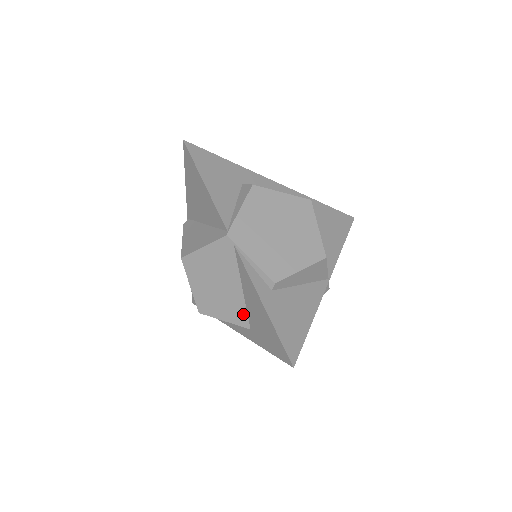
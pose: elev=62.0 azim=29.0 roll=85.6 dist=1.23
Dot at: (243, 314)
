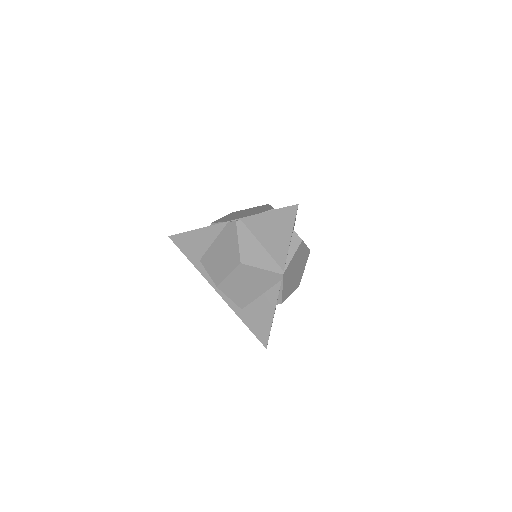
Dot at: (246, 303)
